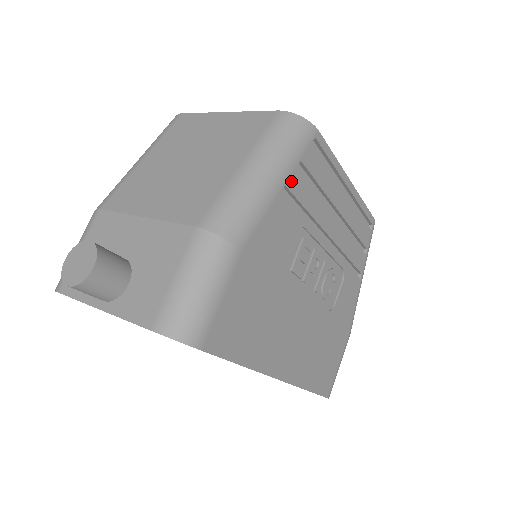
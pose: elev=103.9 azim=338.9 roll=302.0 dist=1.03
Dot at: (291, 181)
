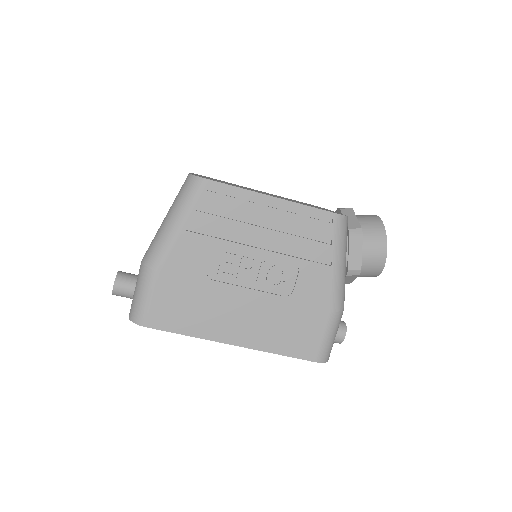
Dot at: (192, 221)
